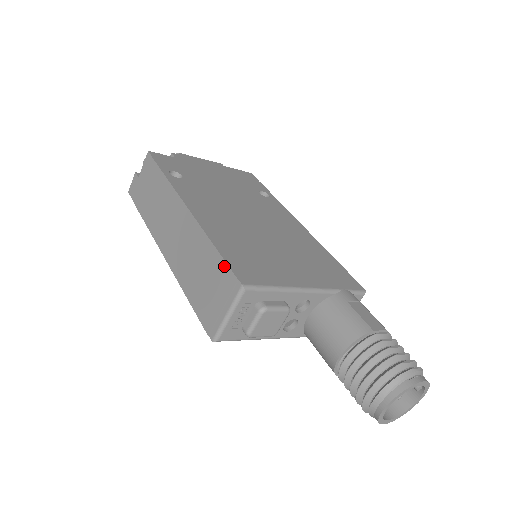
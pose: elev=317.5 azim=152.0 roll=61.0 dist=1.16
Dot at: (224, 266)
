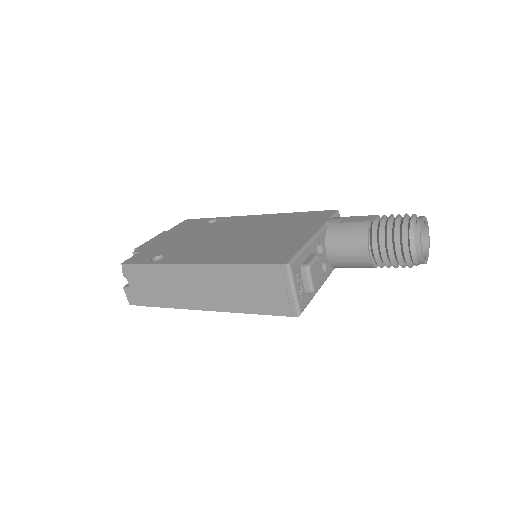
Dot at: (262, 267)
